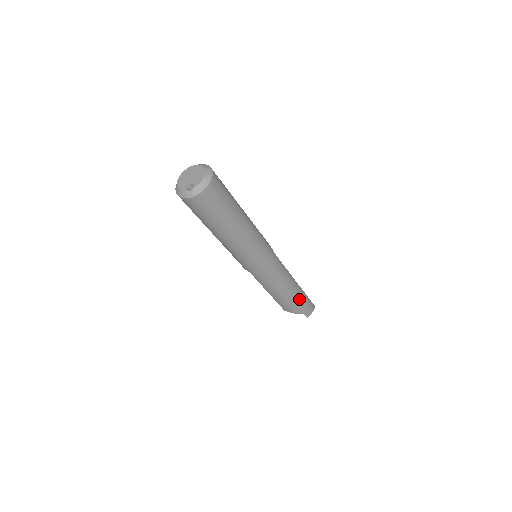
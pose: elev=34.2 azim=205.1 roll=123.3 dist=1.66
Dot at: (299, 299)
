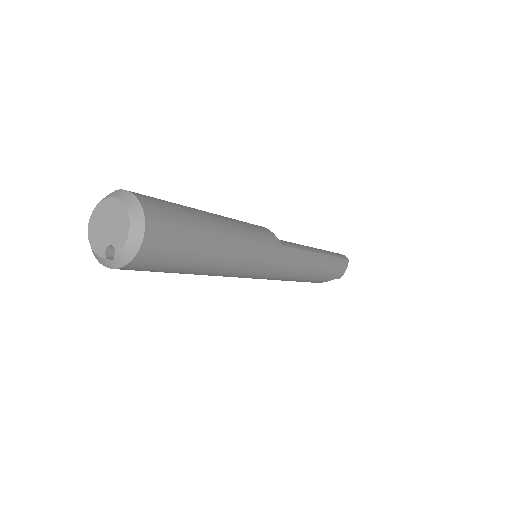
Dot at: (326, 271)
